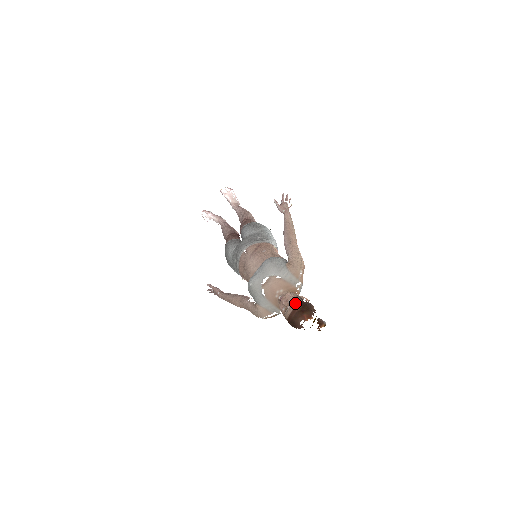
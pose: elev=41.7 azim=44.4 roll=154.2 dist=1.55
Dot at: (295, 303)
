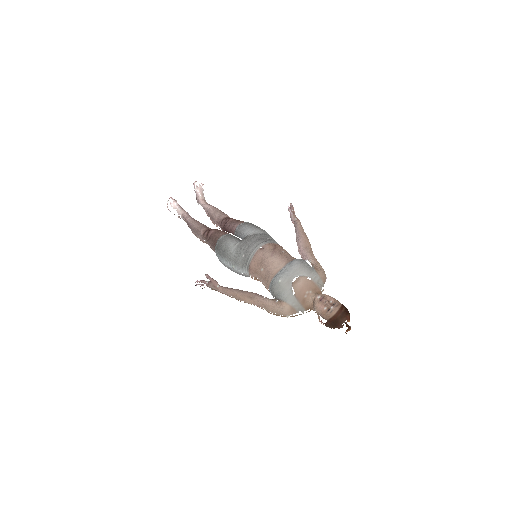
Dot at: (339, 304)
